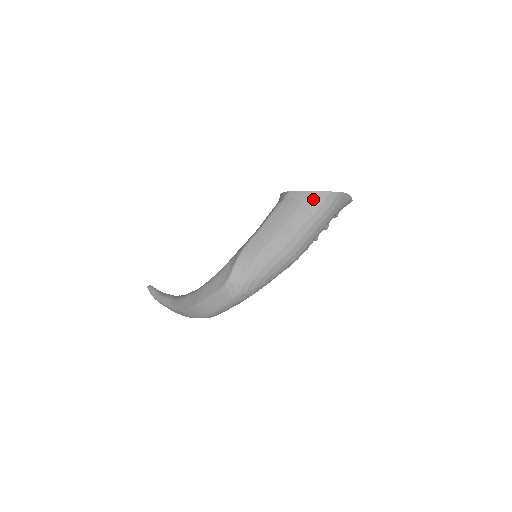
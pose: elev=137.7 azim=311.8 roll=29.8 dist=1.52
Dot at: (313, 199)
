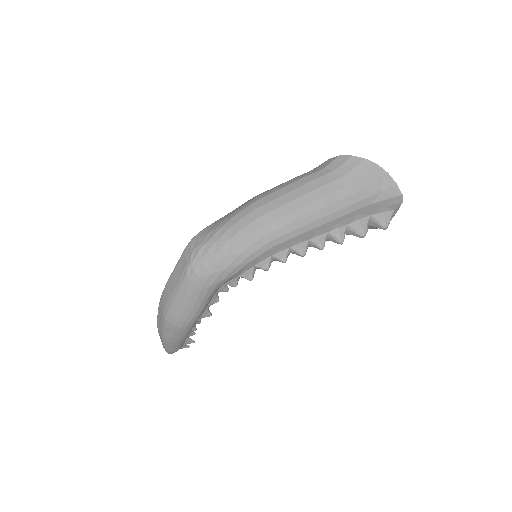
Dot at: (326, 165)
